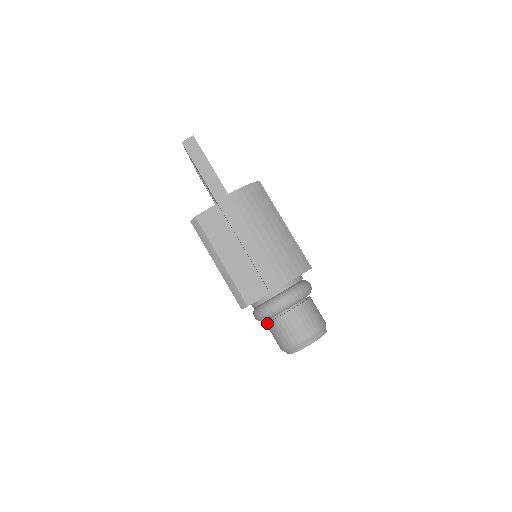
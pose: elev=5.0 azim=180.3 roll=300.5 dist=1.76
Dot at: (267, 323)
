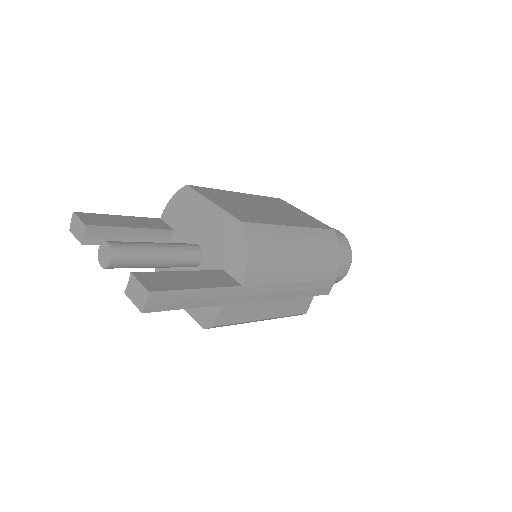
Dot at: occluded
